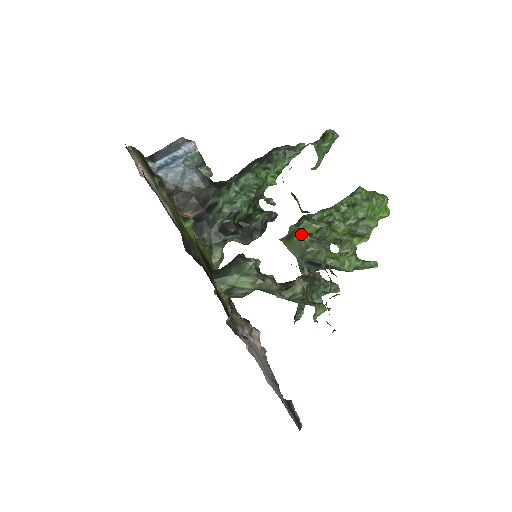
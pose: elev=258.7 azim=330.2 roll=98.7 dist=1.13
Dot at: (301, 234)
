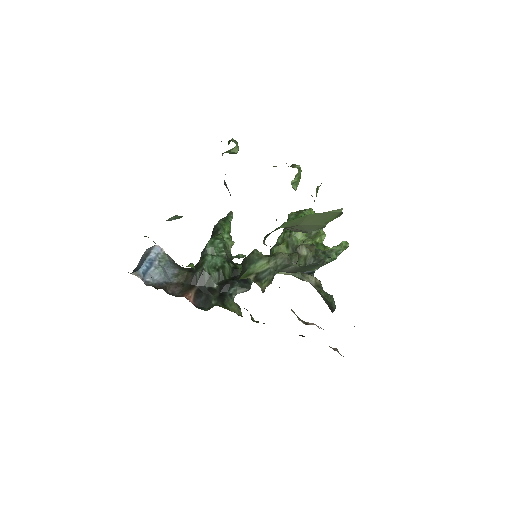
Dot at: occluded
